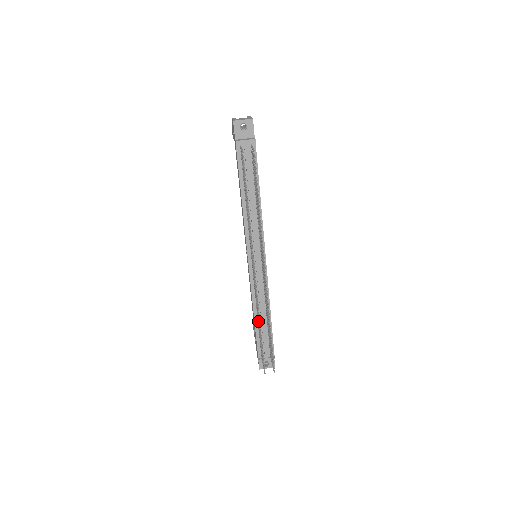
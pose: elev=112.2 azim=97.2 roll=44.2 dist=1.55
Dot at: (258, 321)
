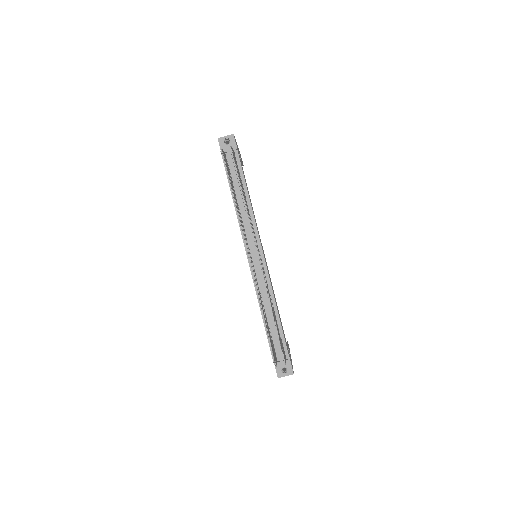
Dot at: (263, 312)
